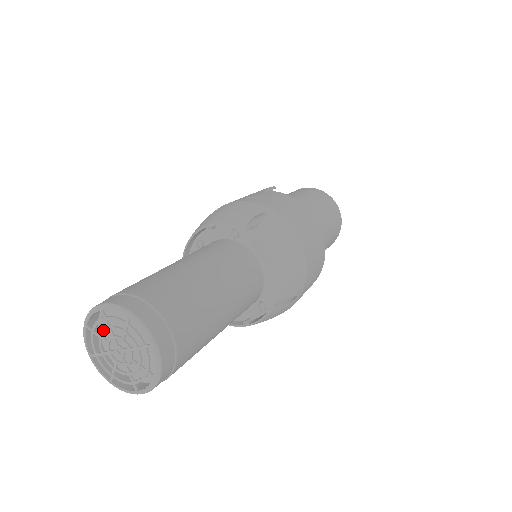
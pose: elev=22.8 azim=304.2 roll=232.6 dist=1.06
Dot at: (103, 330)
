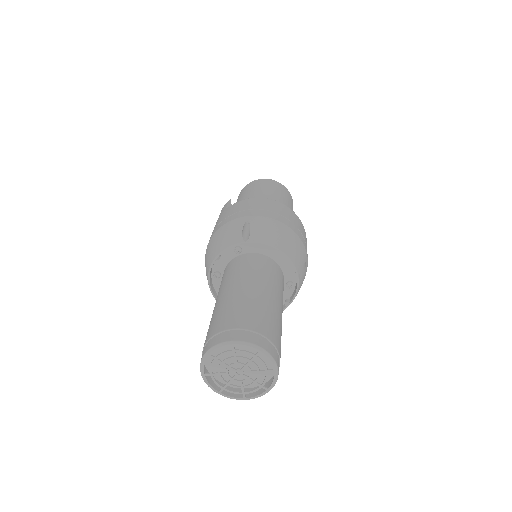
Dot at: (219, 368)
